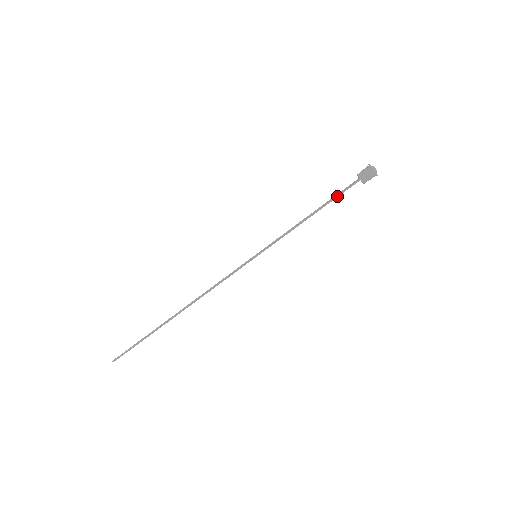
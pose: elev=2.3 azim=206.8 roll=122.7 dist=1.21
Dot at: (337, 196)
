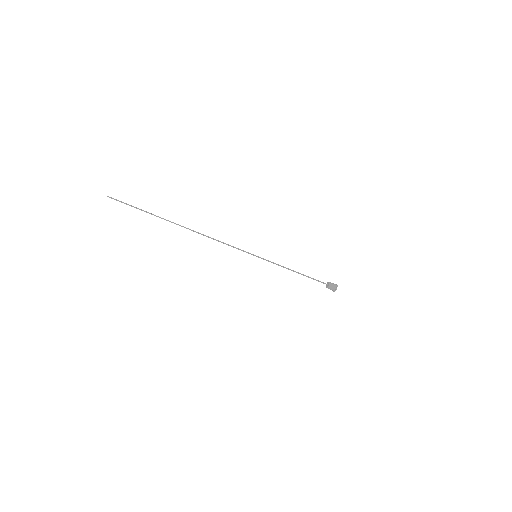
Dot at: (314, 279)
